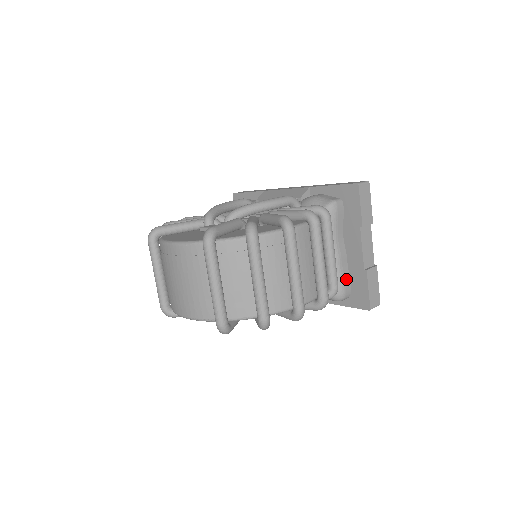
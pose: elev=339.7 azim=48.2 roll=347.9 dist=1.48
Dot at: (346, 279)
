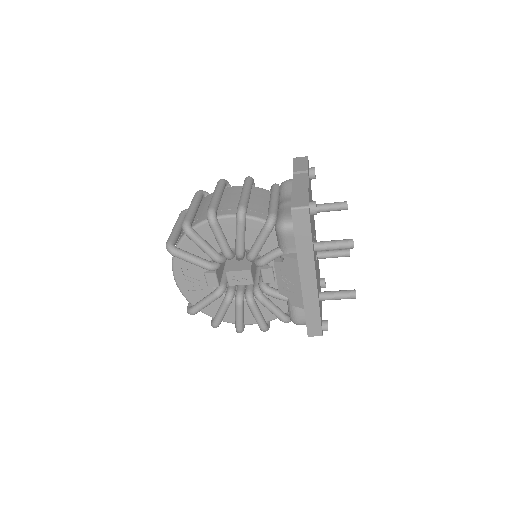
Dot at: (288, 212)
